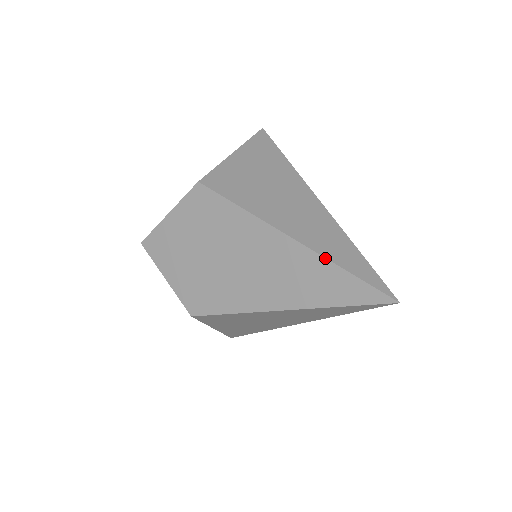
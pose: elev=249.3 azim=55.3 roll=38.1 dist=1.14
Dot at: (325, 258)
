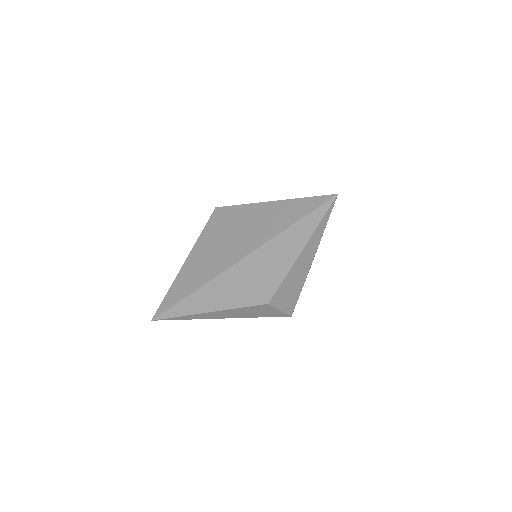
Dot at: occluded
